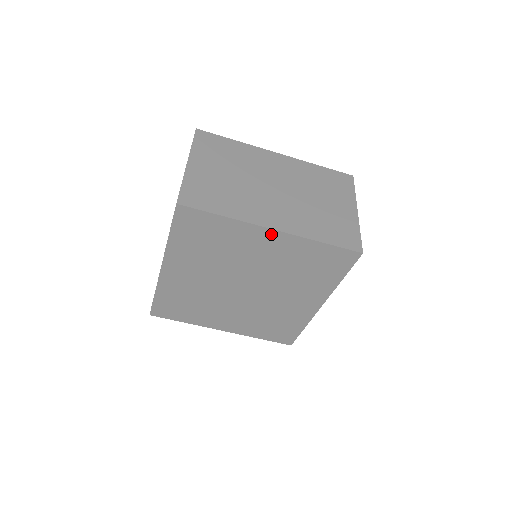
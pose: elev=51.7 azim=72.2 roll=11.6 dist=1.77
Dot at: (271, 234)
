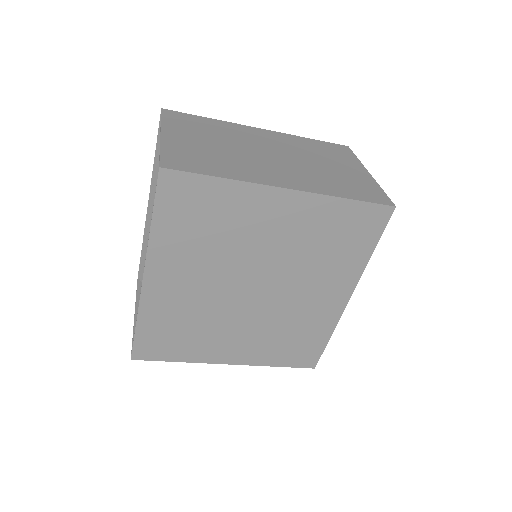
Dot at: (284, 196)
